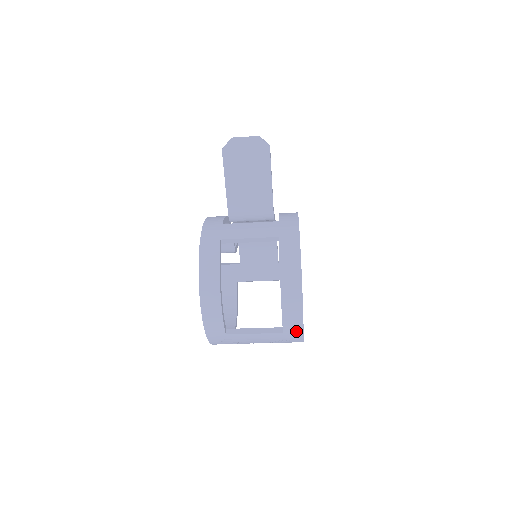
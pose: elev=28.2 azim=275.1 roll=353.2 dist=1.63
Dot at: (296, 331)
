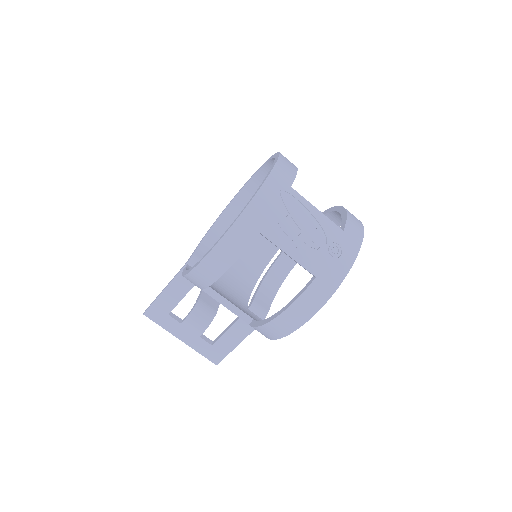
Dot at: (355, 239)
